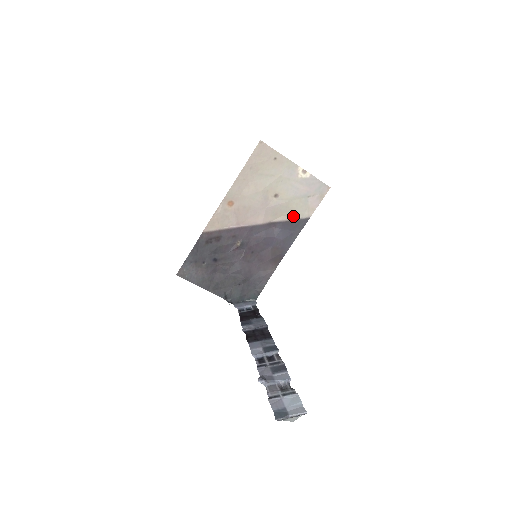
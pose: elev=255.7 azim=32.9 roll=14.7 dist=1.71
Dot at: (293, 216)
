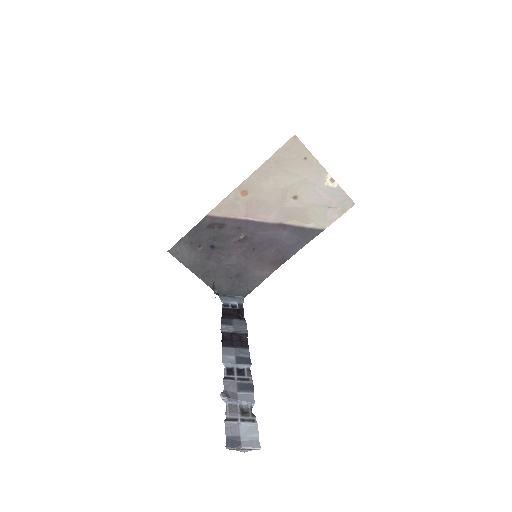
Dot at: (307, 223)
